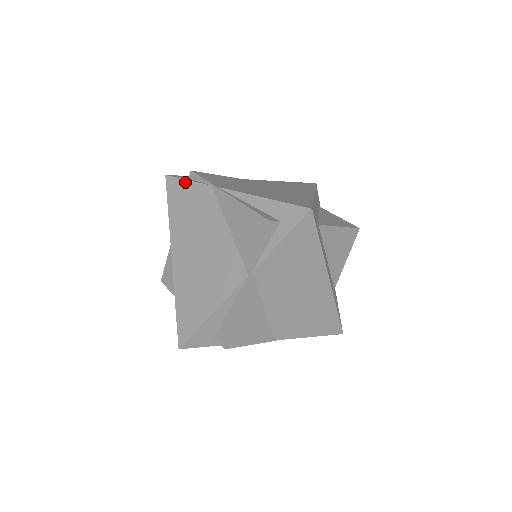
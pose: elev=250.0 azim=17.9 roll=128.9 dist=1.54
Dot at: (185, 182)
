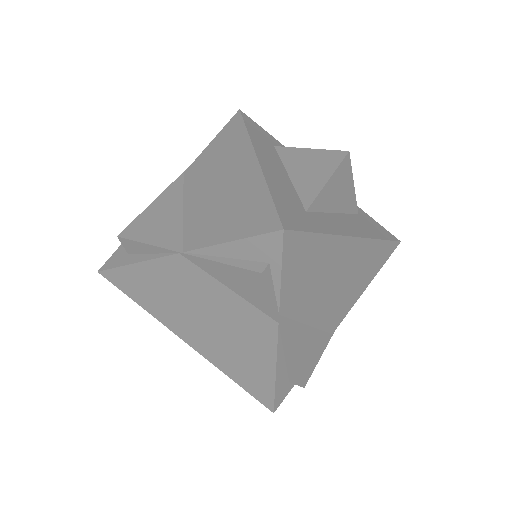
Dot at: occluded
